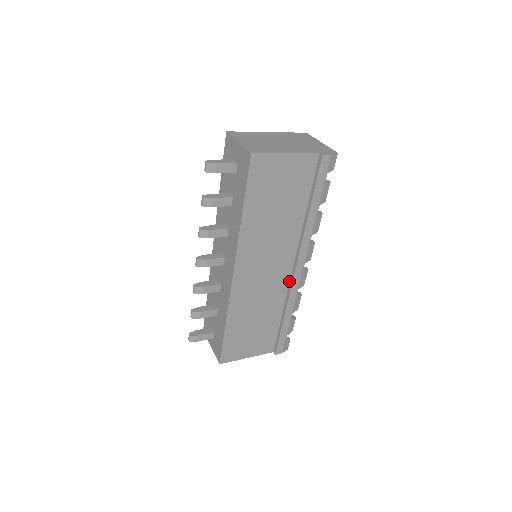
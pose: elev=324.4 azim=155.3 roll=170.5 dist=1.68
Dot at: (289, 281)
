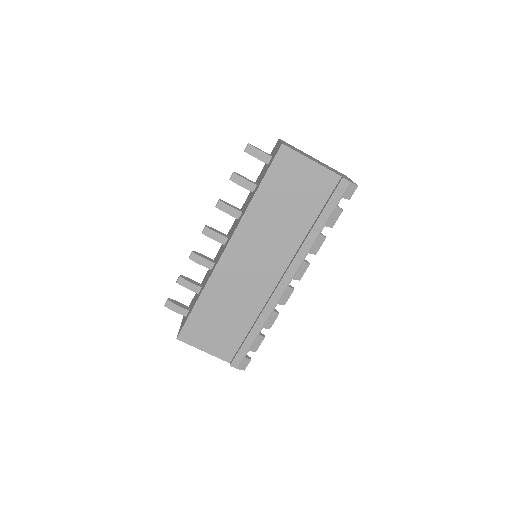
Dot at: (272, 291)
